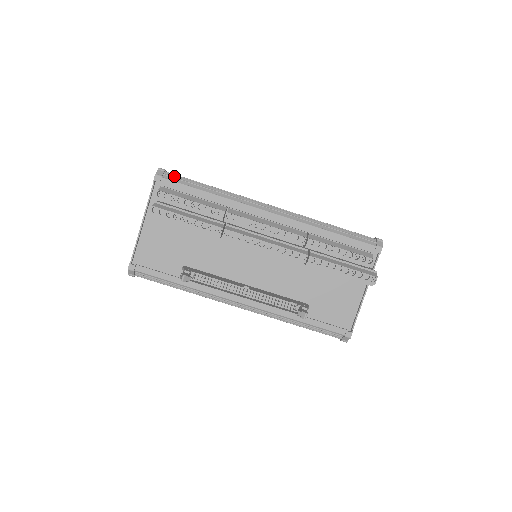
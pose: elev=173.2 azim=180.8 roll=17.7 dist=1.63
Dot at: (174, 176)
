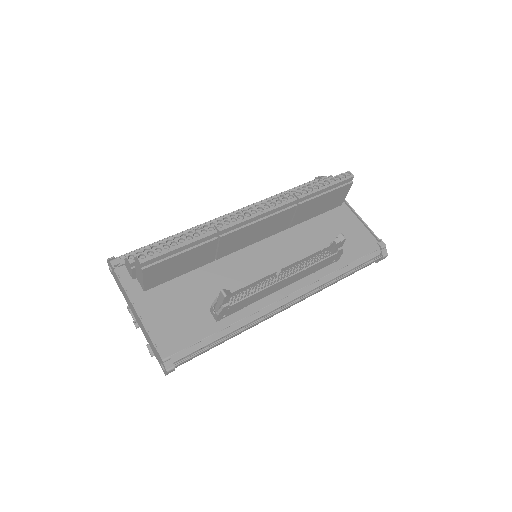
Dot at: (127, 255)
